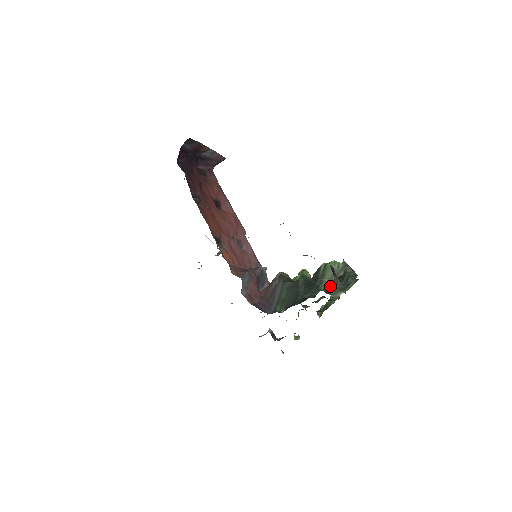
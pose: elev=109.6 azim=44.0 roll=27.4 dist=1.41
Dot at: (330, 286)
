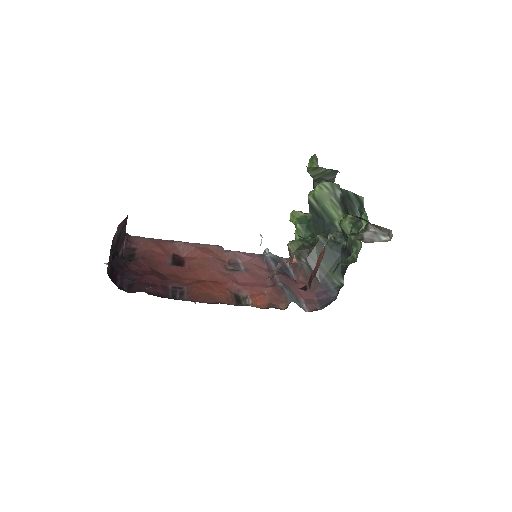
Dot at: (382, 240)
